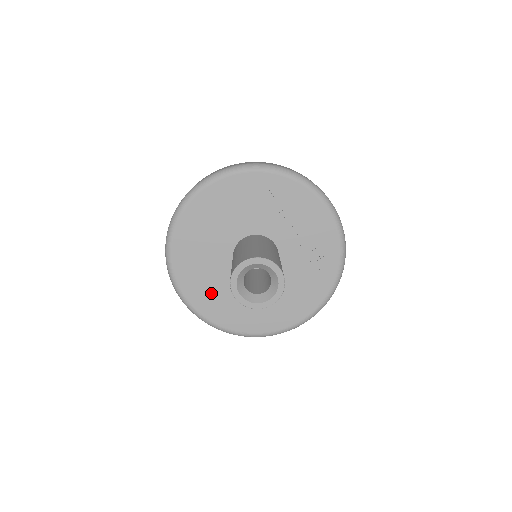
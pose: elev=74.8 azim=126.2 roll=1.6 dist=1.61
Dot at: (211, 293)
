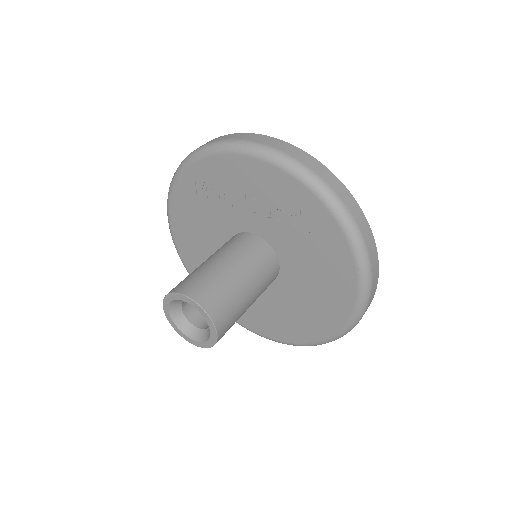
Dot at: (260, 315)
